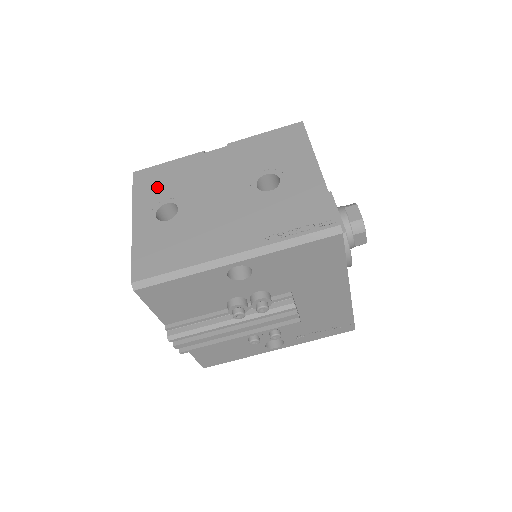
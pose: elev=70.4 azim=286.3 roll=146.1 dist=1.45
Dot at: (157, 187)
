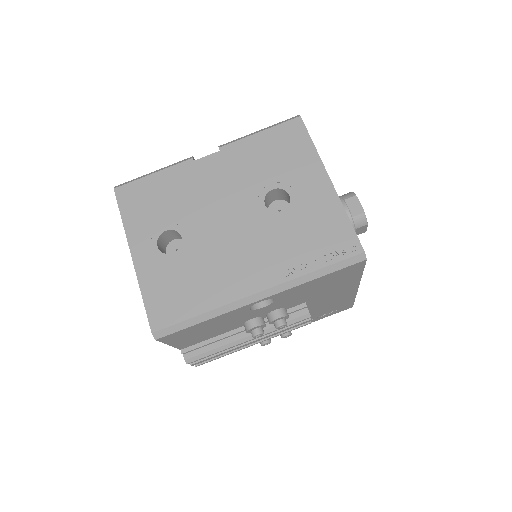
Dot at: (149, 209)
